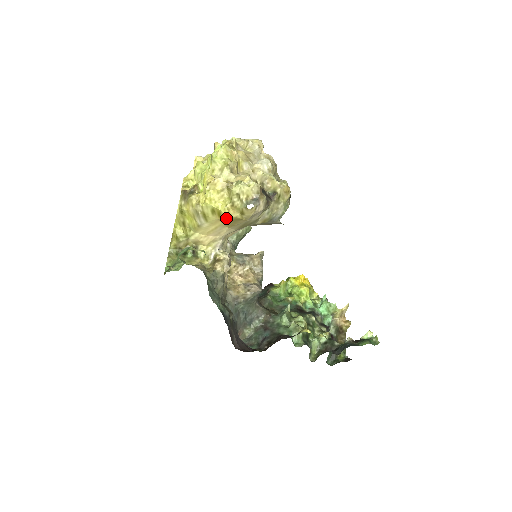
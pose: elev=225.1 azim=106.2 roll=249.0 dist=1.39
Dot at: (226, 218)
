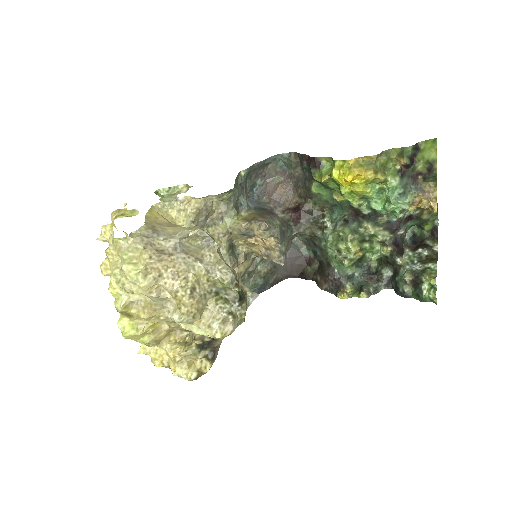
Dot at: occluded
